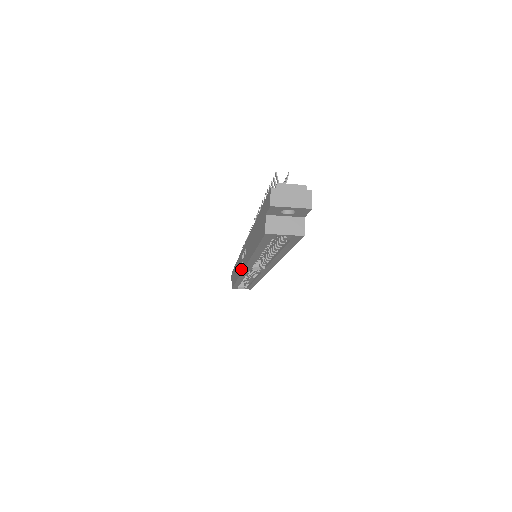
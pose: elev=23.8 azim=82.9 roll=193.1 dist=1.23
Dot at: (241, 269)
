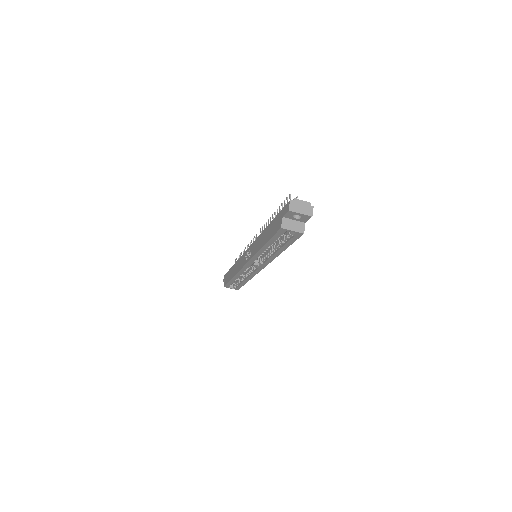
Dot at: (243, 264)
